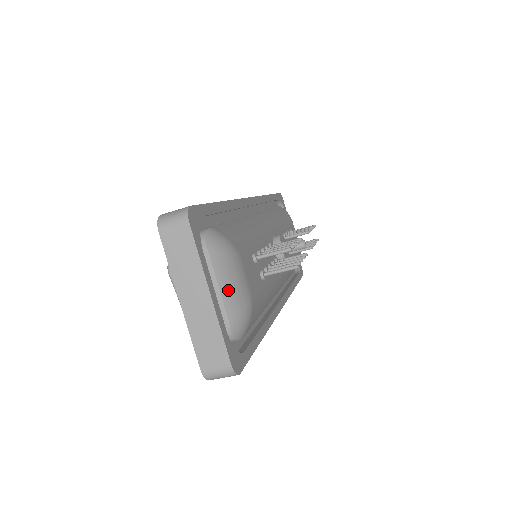
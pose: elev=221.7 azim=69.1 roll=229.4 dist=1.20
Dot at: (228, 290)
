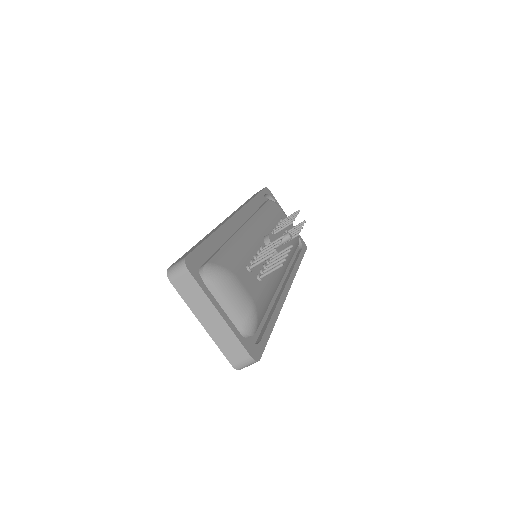
Dot at: (233, 304)
